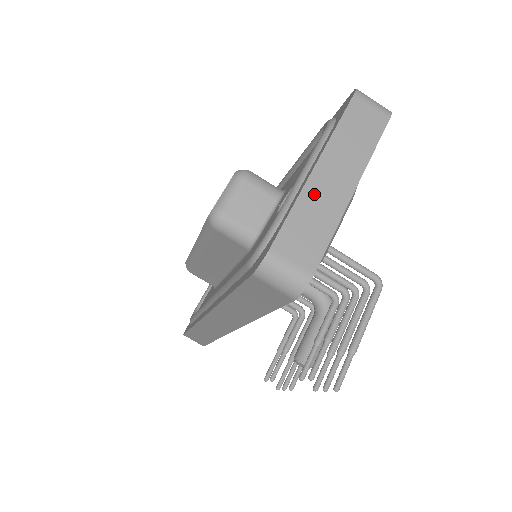
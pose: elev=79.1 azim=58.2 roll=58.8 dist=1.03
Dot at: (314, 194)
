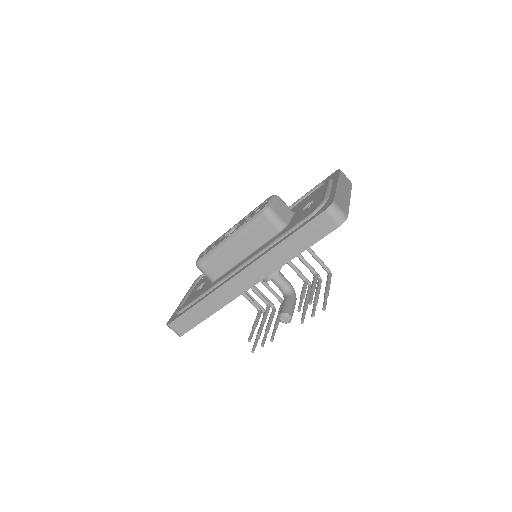
Dot at: (340, 192)
